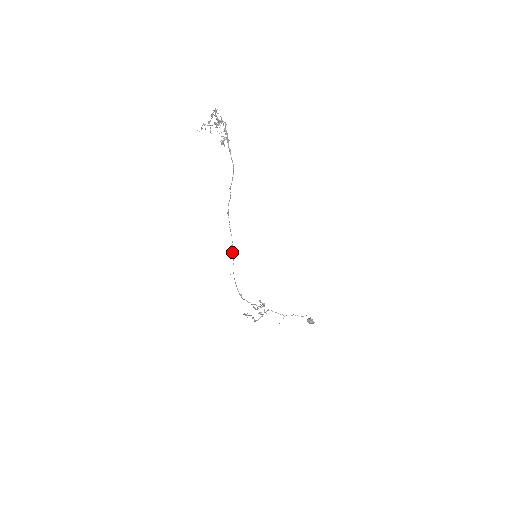
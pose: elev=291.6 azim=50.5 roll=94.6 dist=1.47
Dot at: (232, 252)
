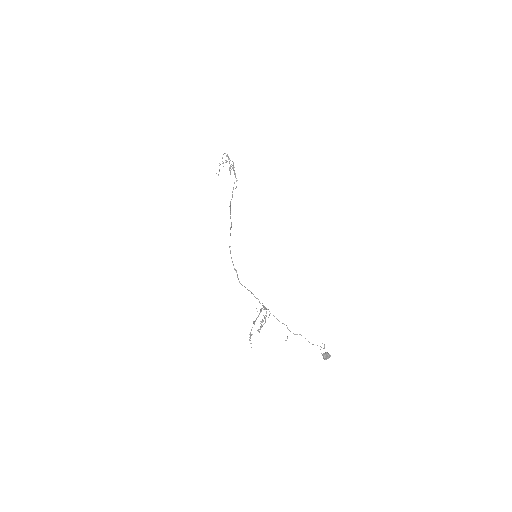
Dot at: occluded
